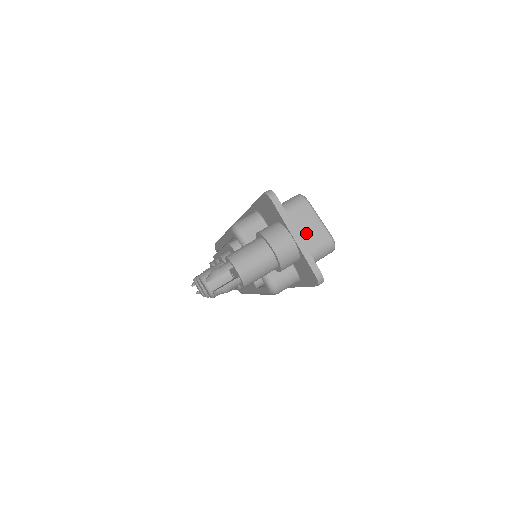
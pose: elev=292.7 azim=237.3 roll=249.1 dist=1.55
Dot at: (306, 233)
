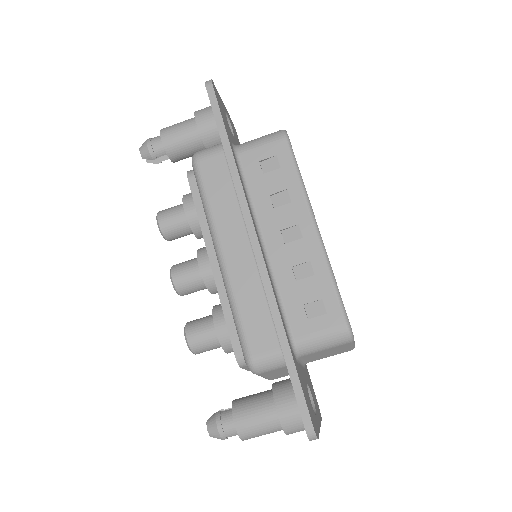
Dot at: (329, 354)
